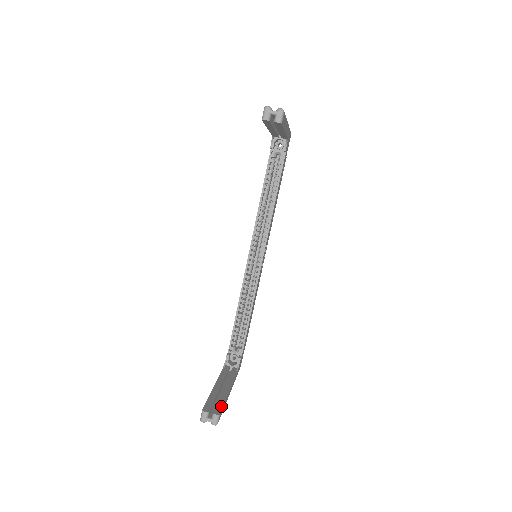
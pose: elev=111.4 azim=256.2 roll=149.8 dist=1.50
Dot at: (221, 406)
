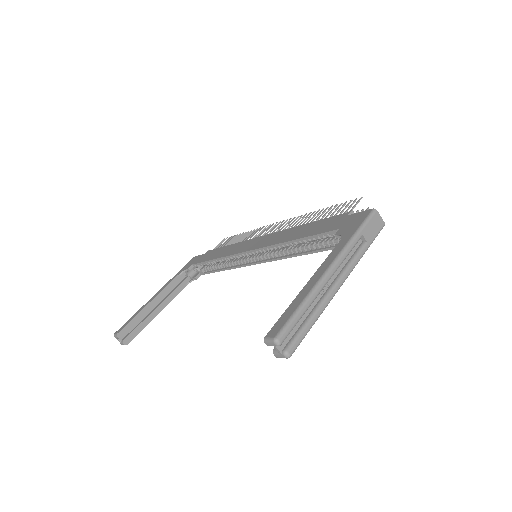
Dot at: (136, 334)
